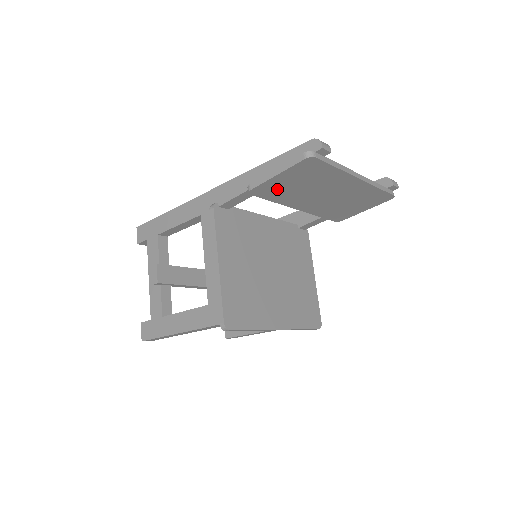
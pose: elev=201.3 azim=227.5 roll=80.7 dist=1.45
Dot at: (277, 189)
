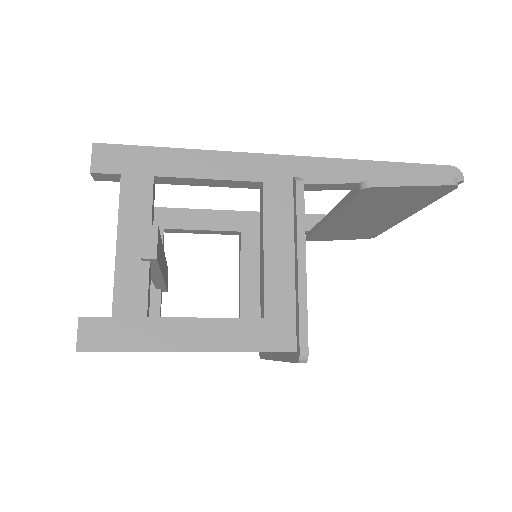
Dot at: (378, 197)
